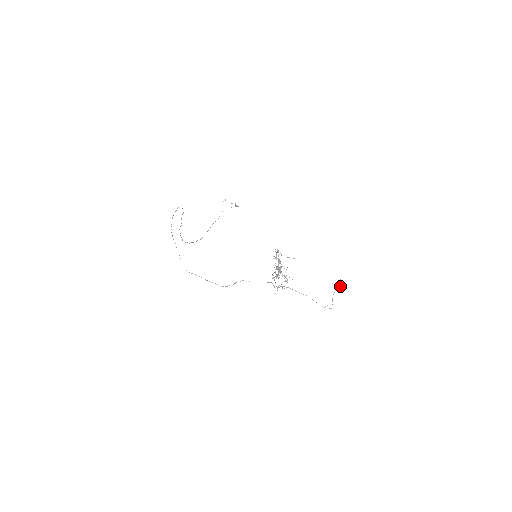
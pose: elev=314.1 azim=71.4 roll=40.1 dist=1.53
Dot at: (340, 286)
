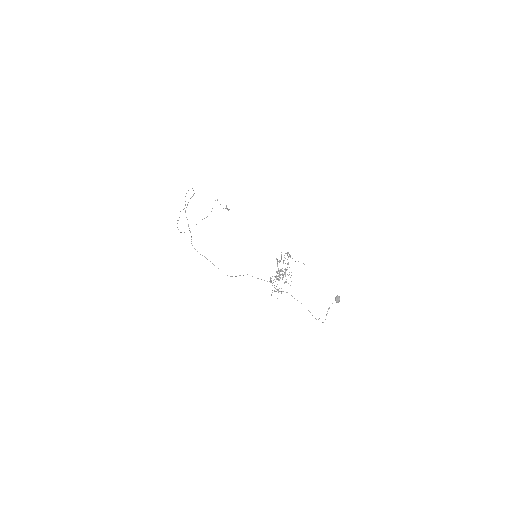
Dot at: (336, 302)
